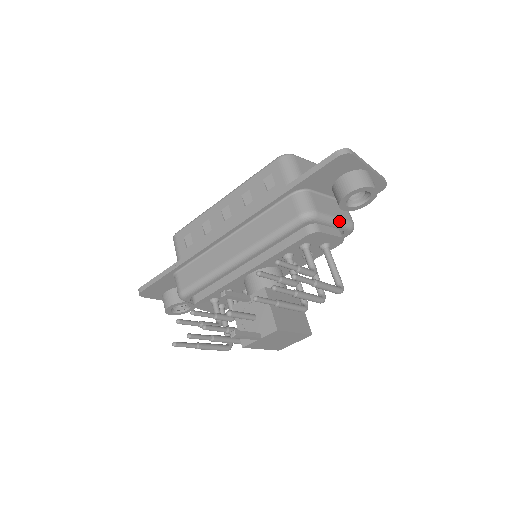
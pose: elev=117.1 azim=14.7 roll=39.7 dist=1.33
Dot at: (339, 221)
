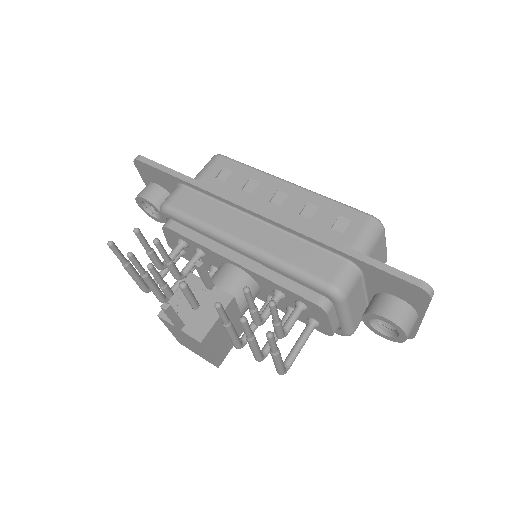
Dot at: (349, 321)
